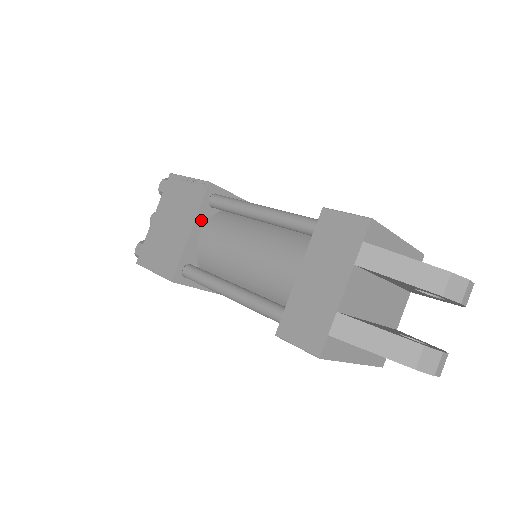
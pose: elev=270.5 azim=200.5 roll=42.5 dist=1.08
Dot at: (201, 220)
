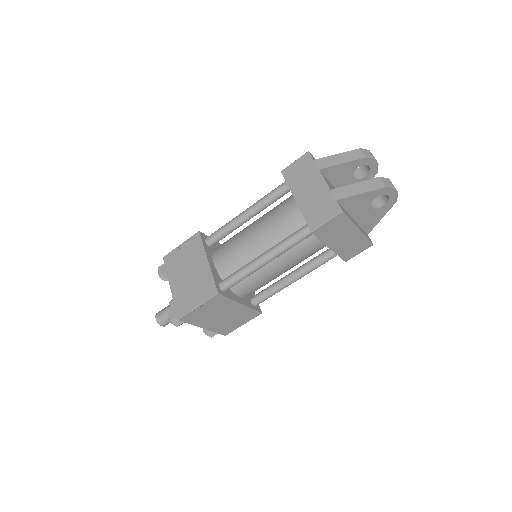
Dot at: (209, 254)
